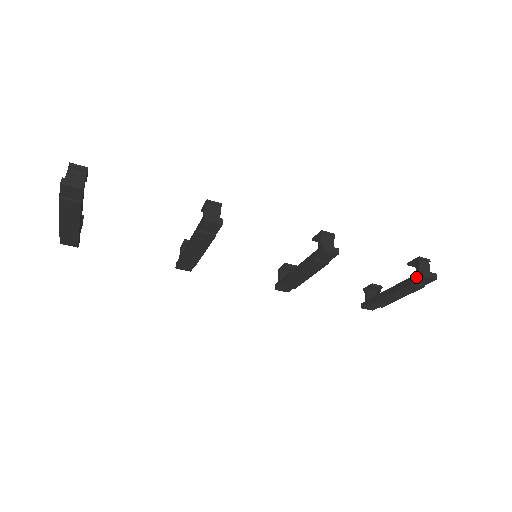
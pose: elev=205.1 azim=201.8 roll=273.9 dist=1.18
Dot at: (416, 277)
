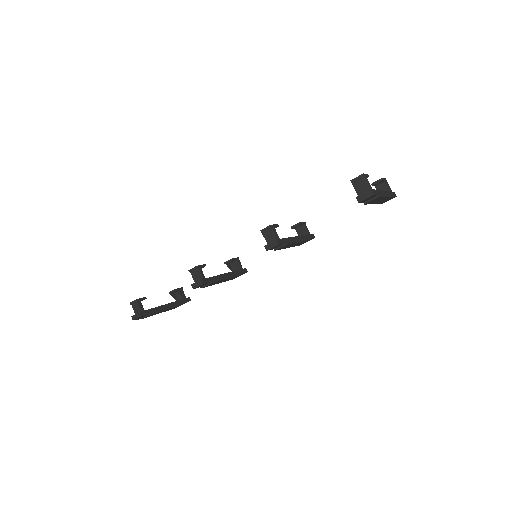
Dot at: occluded
